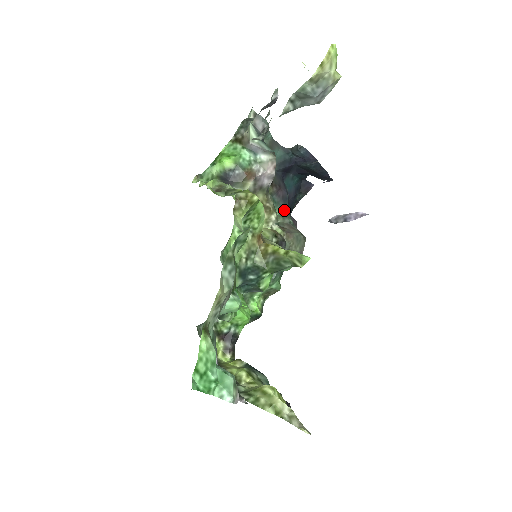
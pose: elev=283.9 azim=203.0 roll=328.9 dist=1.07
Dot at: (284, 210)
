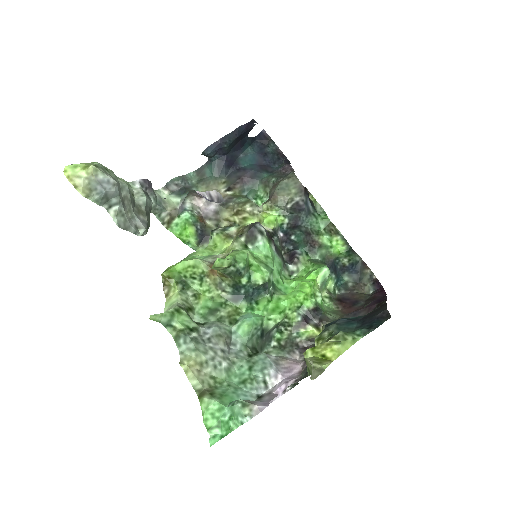
Dot at: (262, 181)
